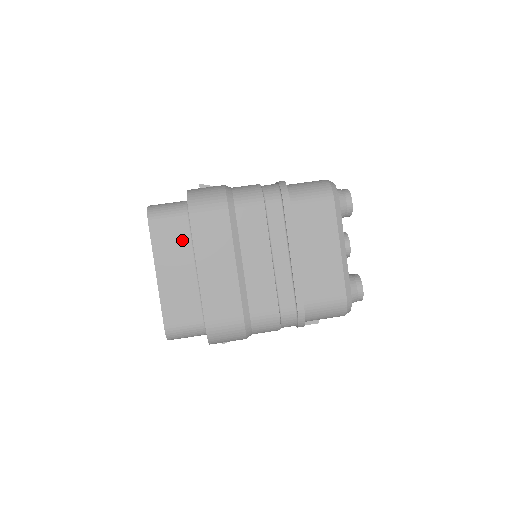
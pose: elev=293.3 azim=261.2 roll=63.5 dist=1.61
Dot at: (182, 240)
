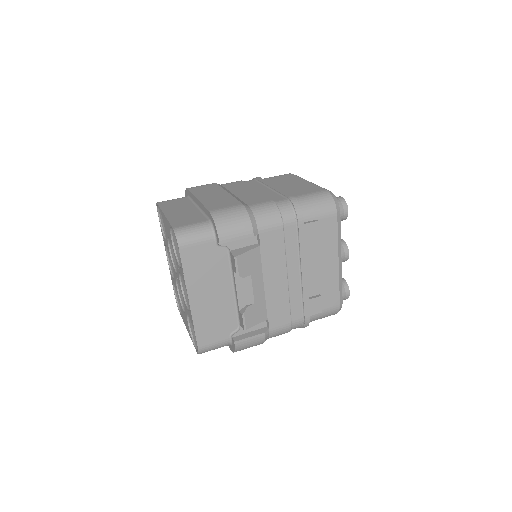
Dot at: (184, 203)
